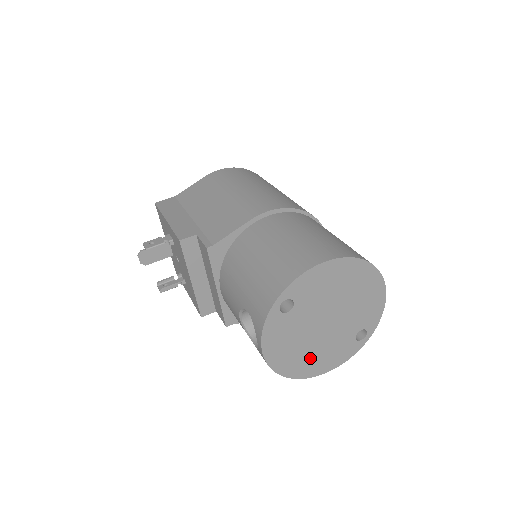
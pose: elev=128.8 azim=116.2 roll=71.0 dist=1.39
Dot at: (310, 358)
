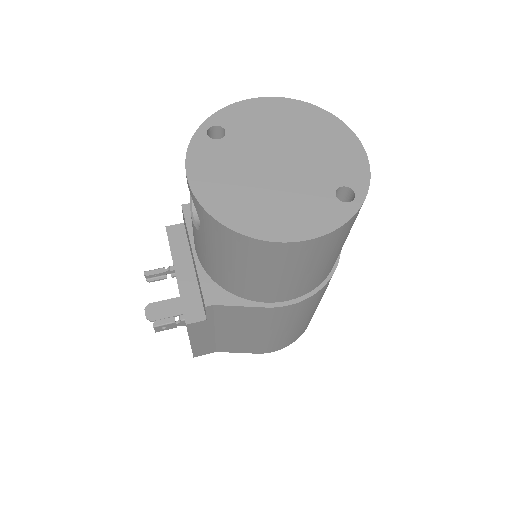
Dot at: (265, 209)
